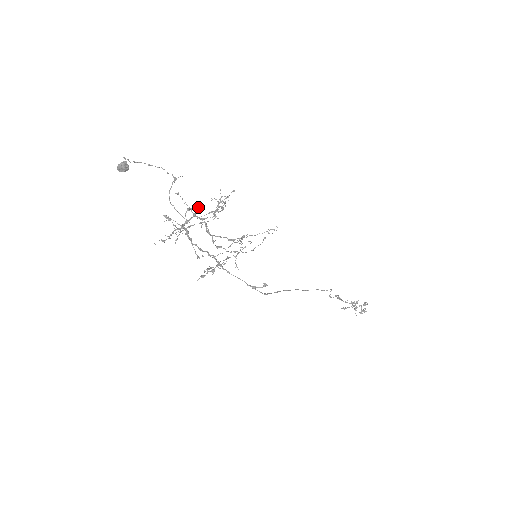
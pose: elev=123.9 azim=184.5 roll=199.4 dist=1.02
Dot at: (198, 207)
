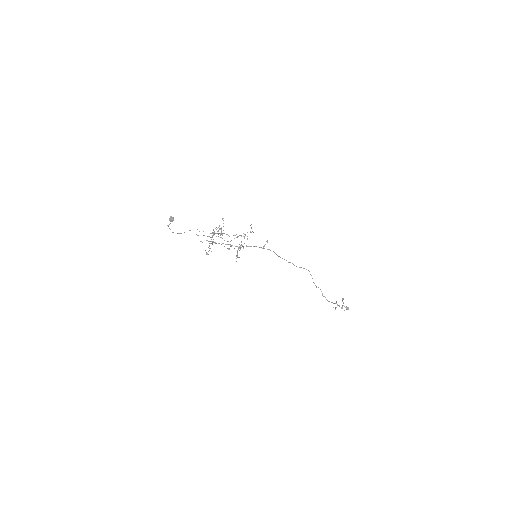
Dot at: (213, 232)
